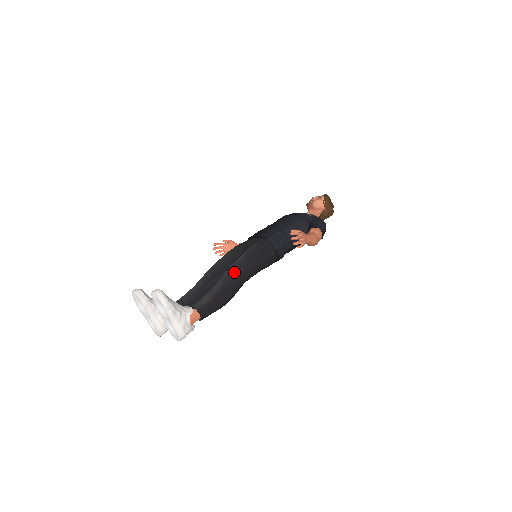
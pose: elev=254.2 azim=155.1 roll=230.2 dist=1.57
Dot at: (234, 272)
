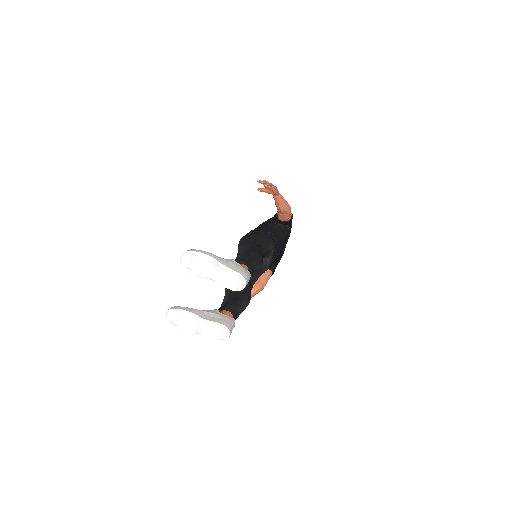
Dot at: (245, 244)
